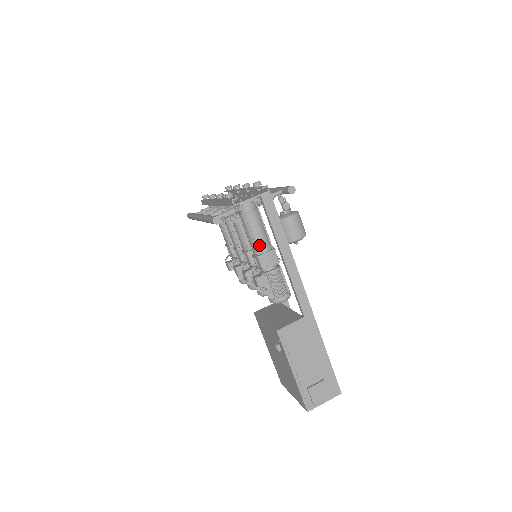
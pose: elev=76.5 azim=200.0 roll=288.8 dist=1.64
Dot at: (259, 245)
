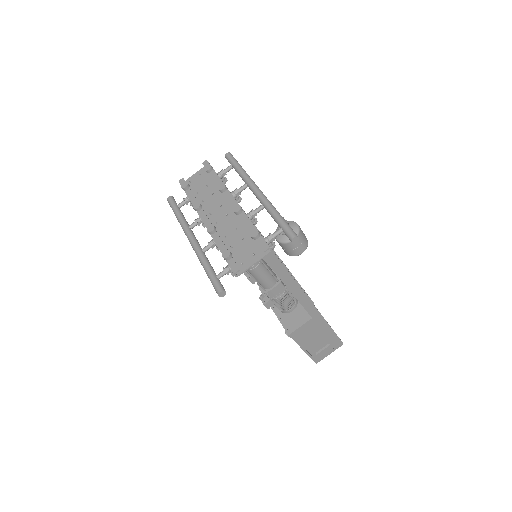
Dot at: (265, 285)
